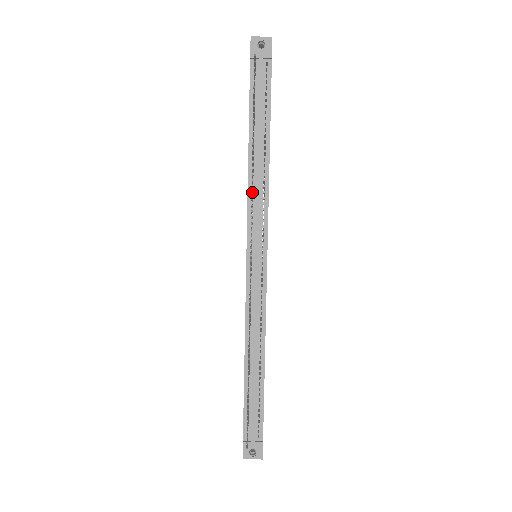
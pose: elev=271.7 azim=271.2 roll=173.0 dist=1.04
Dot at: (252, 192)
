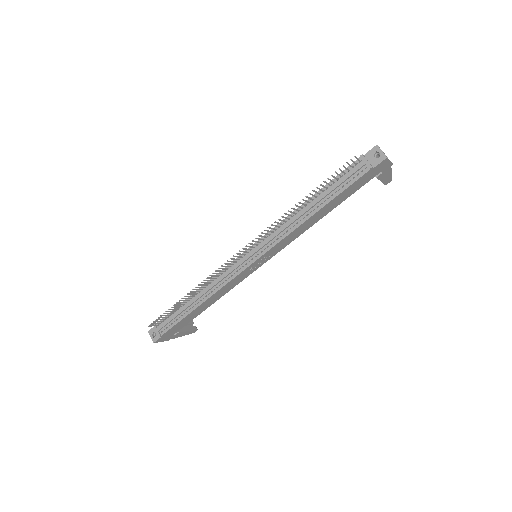
Dot at: (284, 223)
